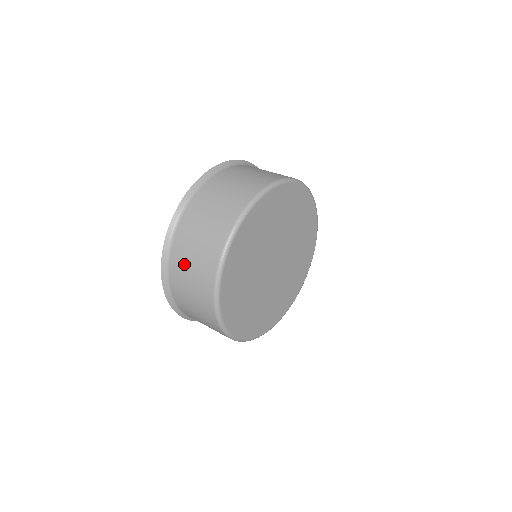
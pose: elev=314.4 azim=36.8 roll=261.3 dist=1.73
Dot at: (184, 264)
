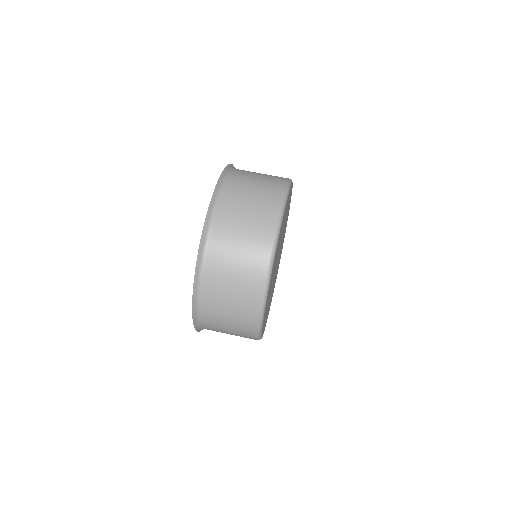
Dot at: (222, 285)
